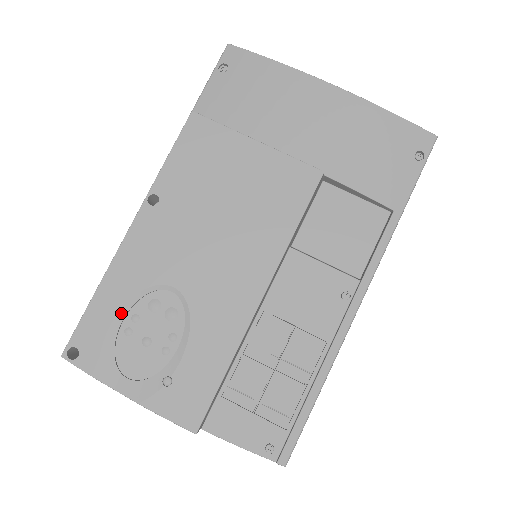
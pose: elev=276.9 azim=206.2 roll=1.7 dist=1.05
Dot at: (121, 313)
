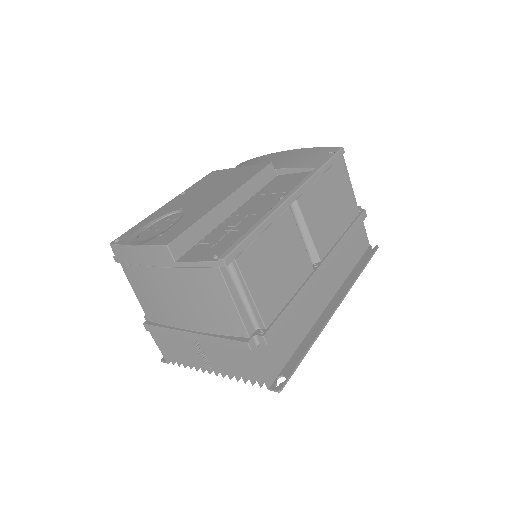
Dot at: (149, 224)
